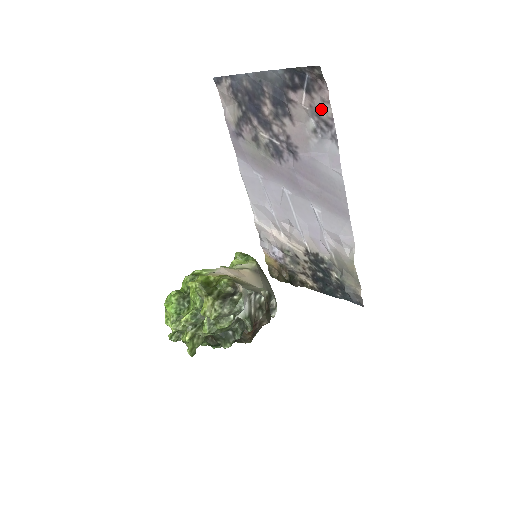
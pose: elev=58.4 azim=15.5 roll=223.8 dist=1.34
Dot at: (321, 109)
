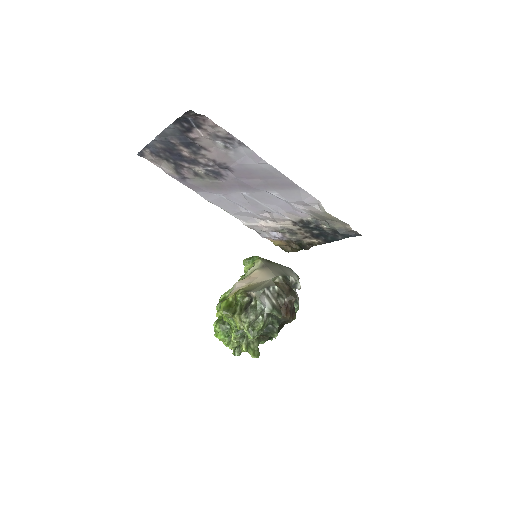
Dot at: (217, 132)
